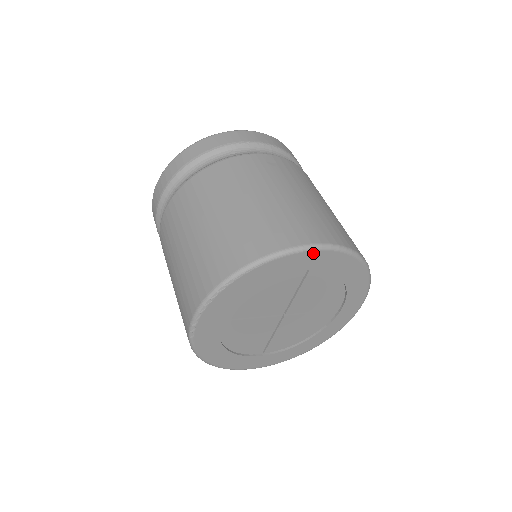
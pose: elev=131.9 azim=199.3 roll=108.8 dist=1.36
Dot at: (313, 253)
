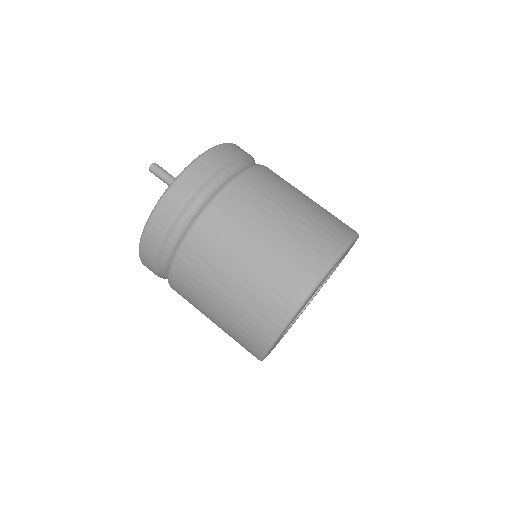
Dot at: occluded
